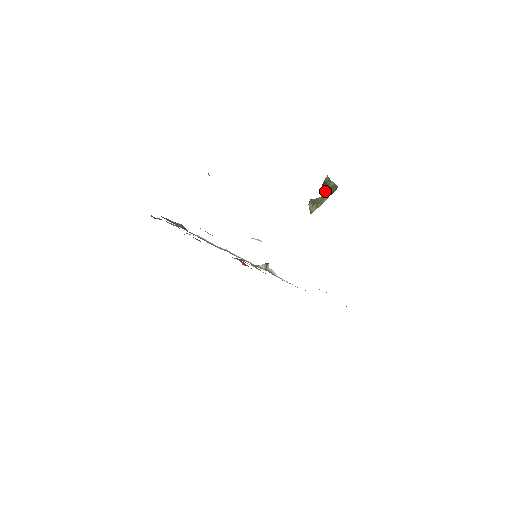
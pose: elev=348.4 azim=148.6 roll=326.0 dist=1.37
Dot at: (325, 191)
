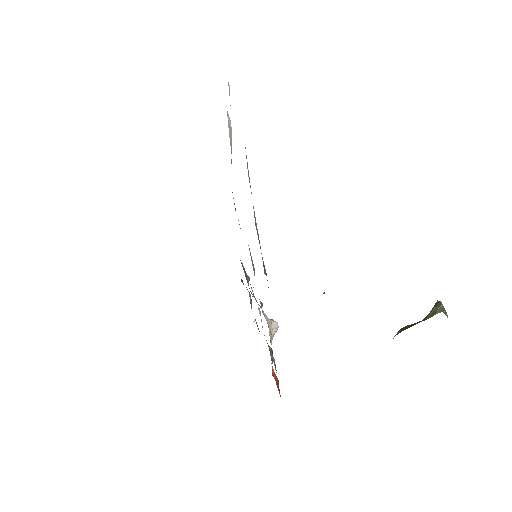
Dot at: occluded
